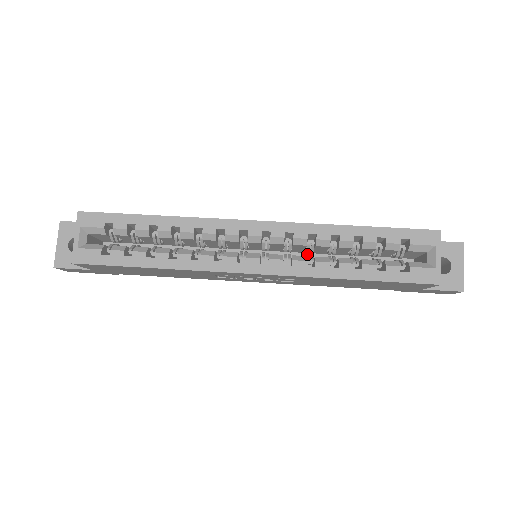
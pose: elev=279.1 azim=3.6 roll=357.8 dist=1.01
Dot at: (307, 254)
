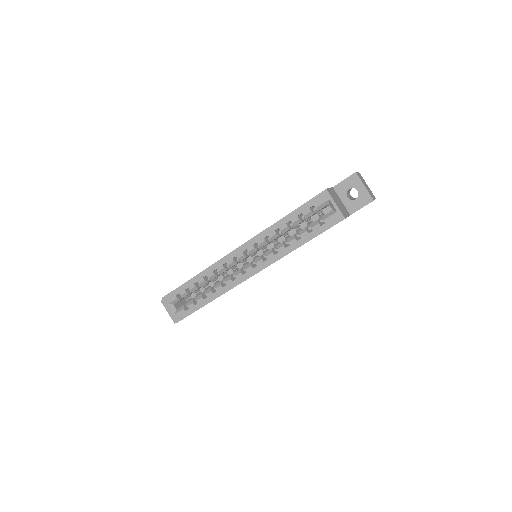
Dot at: (278, 239)
